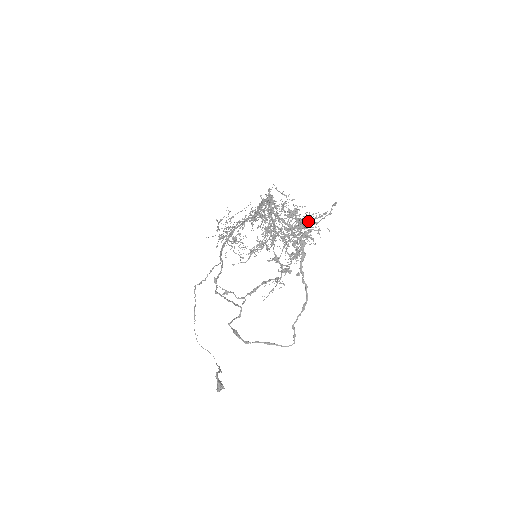
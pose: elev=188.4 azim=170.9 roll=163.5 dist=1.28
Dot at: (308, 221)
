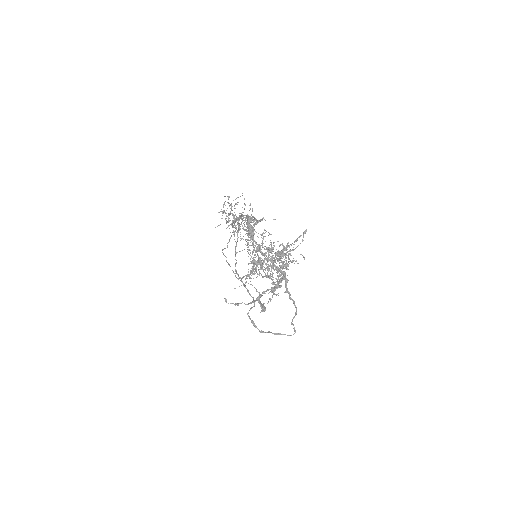
Dot at: (286, 246)
